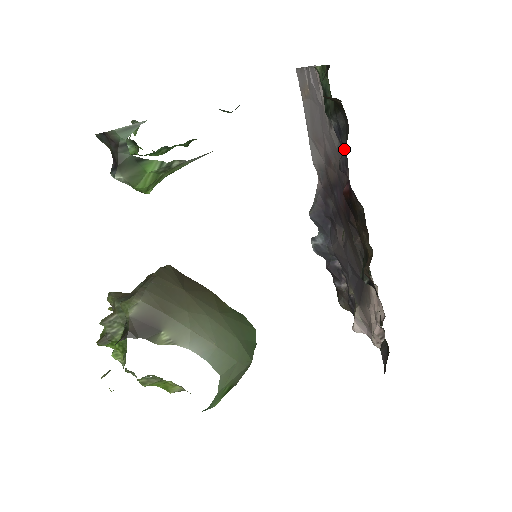
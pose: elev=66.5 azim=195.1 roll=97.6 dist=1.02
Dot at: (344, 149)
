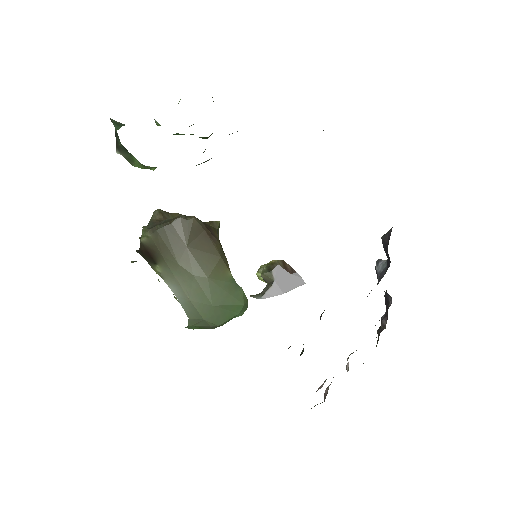
Dot at: occluded
